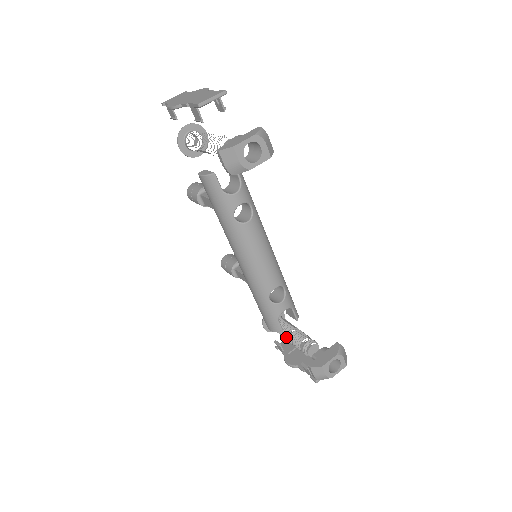
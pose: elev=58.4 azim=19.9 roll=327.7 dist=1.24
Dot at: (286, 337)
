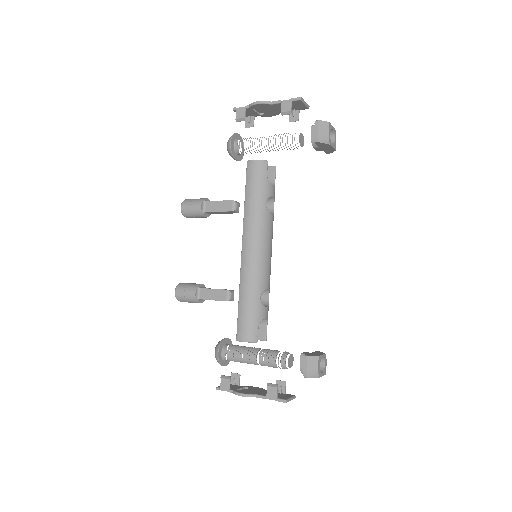
Dot at: (253, 355)
